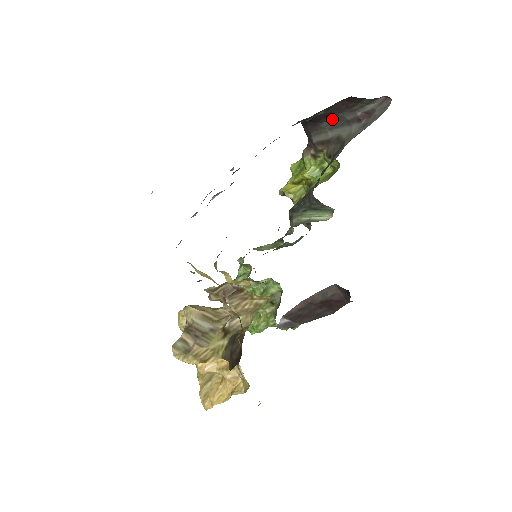
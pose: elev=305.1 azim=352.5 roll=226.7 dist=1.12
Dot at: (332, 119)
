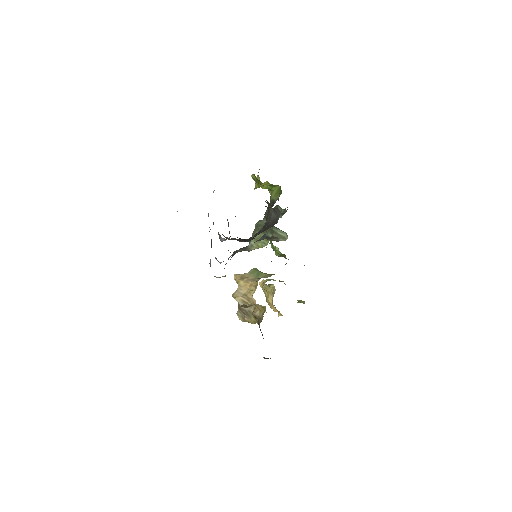
Dot at: occluded
